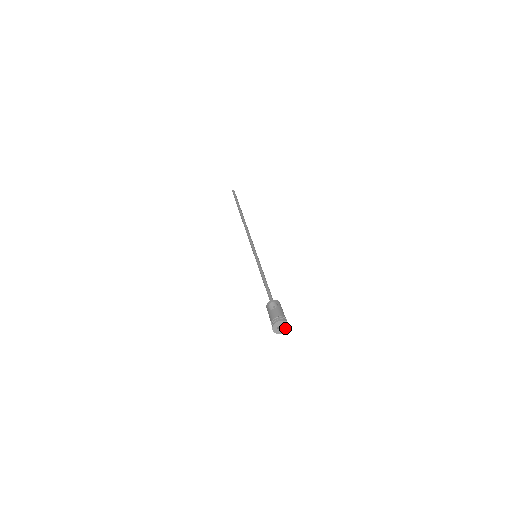
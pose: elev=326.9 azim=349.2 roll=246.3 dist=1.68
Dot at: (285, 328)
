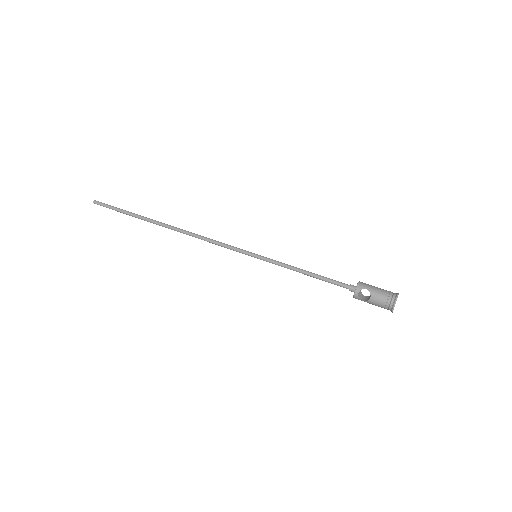
Dot at: occluded
